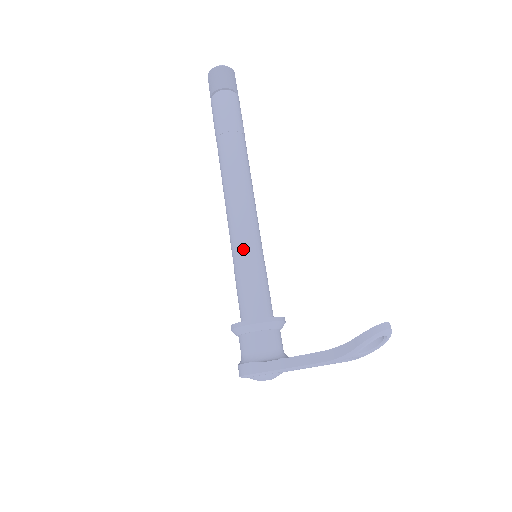
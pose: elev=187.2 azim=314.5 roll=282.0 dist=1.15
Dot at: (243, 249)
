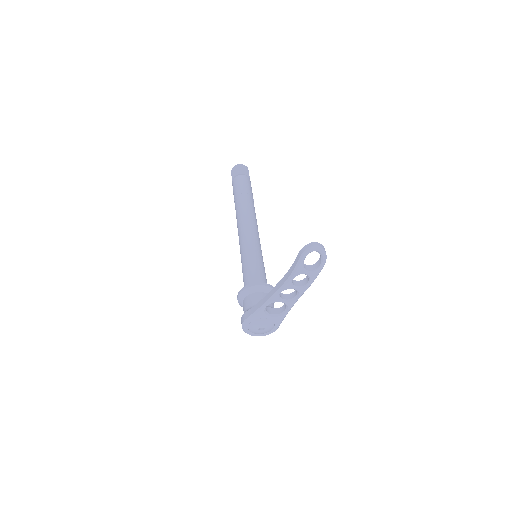
Dot at: (246, 251)
